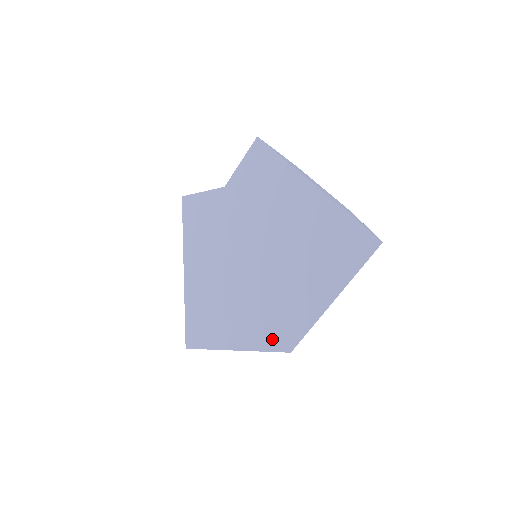
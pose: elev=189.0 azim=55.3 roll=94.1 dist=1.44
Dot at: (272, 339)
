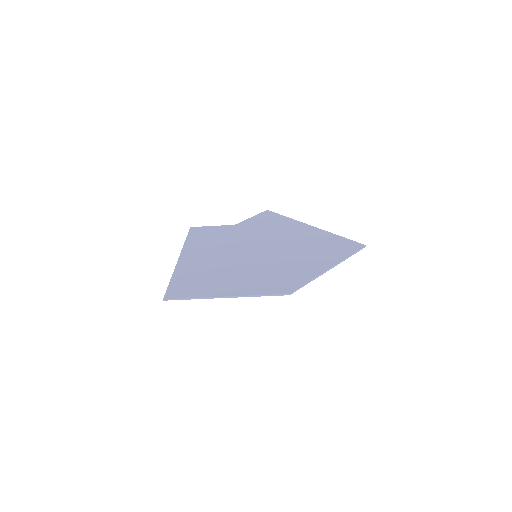
Dot at: (271, 288)
